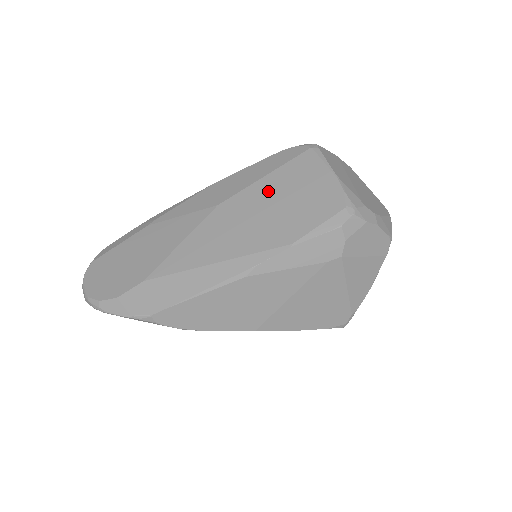
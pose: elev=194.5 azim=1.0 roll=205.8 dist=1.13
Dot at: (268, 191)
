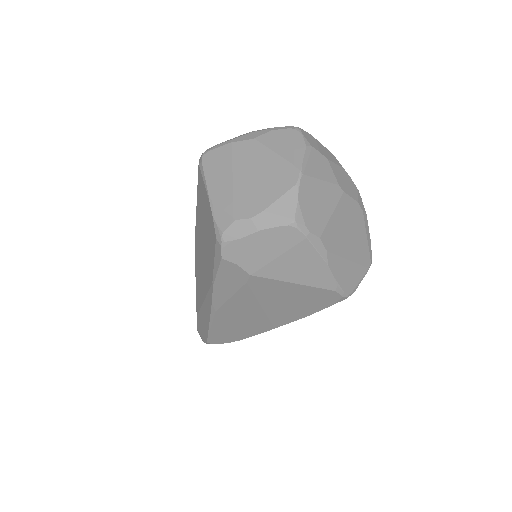
Dot at: (199, 225)
